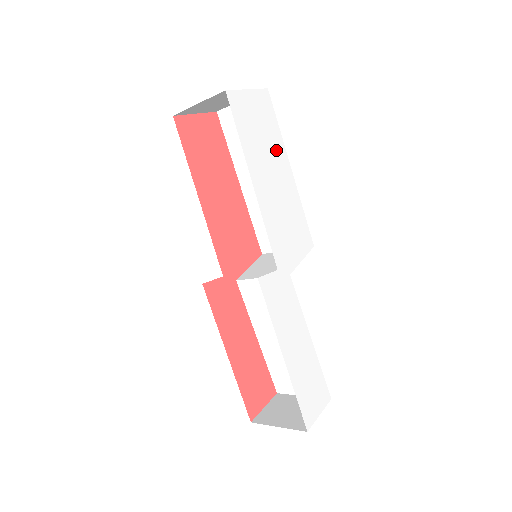
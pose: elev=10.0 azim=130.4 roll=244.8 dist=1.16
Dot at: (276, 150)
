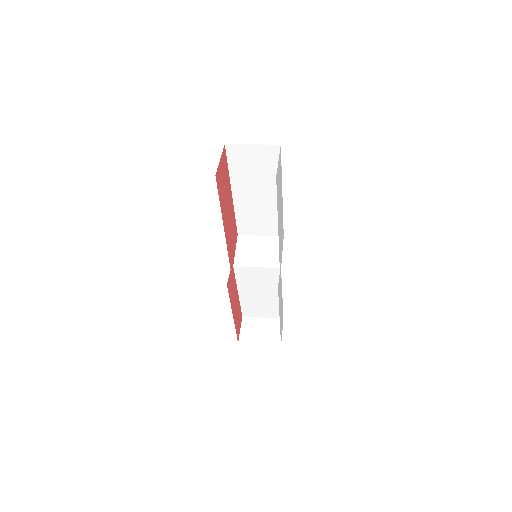
Dot at: occluded
